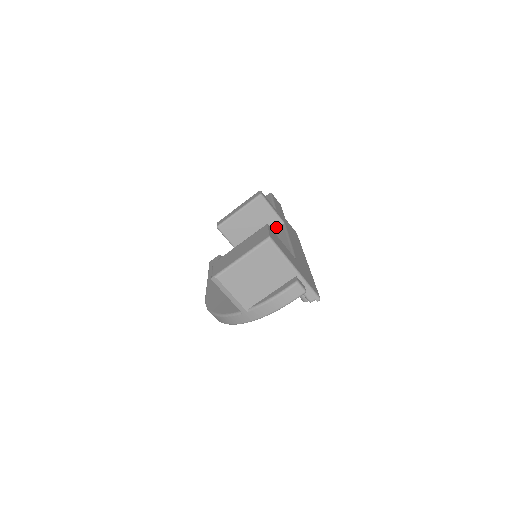
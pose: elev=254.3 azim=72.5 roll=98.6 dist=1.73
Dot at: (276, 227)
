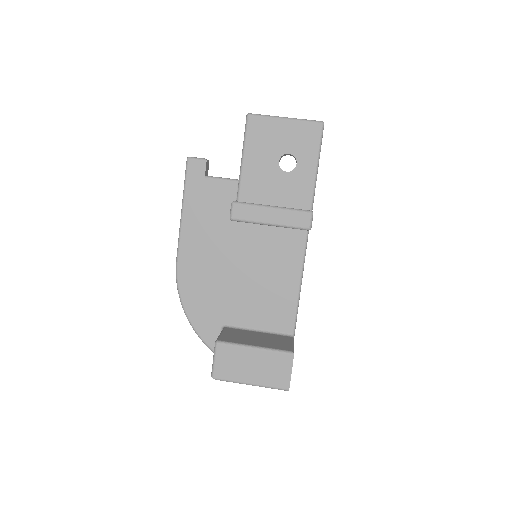
Dot at: occluded
